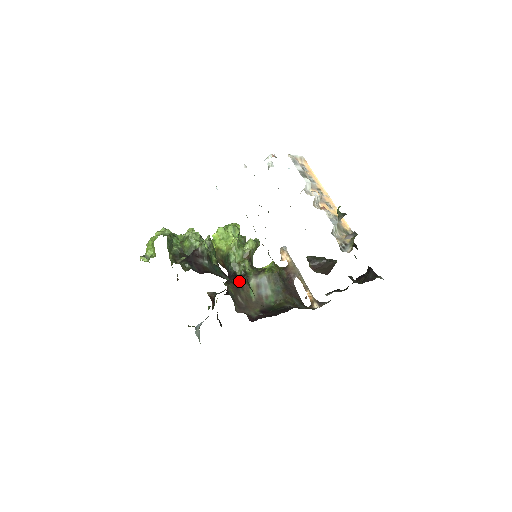
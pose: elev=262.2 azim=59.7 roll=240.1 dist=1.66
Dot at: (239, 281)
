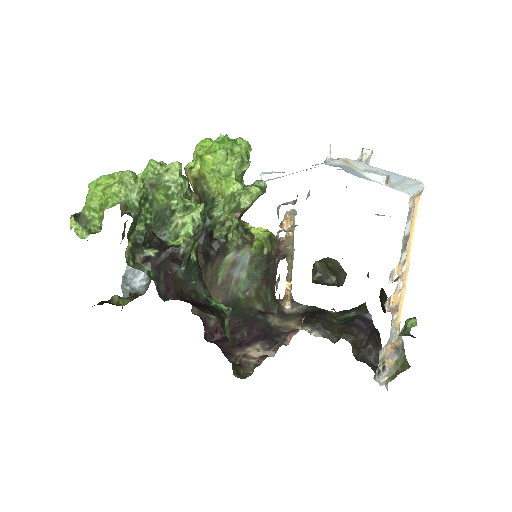
Dot at: (212, 252)
